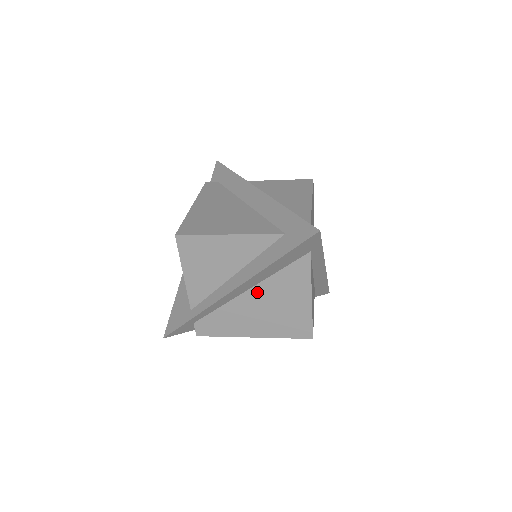
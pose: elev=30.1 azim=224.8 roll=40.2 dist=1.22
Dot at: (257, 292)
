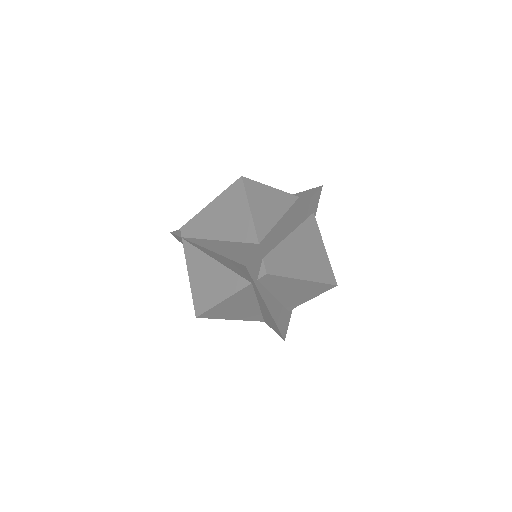
Dot at: (297, 236)
